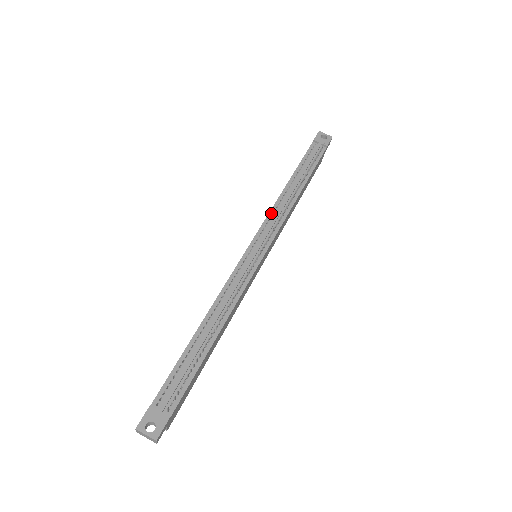
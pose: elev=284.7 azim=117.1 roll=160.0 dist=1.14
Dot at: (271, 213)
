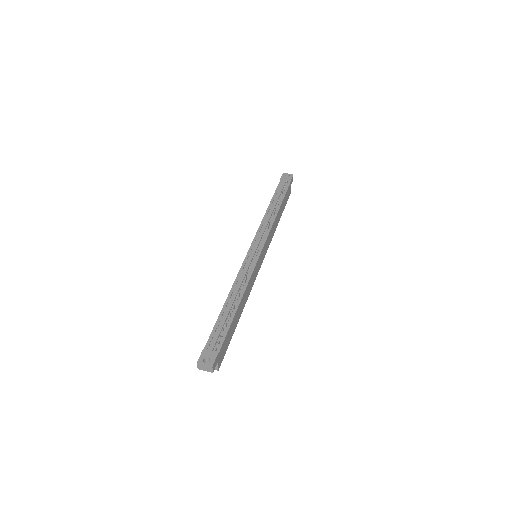
Dot at: (260, 227)
